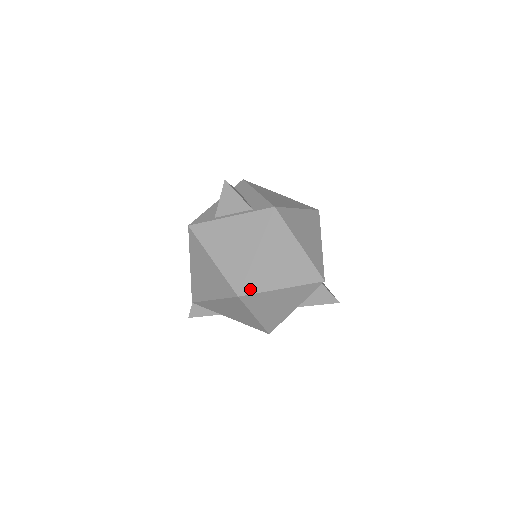
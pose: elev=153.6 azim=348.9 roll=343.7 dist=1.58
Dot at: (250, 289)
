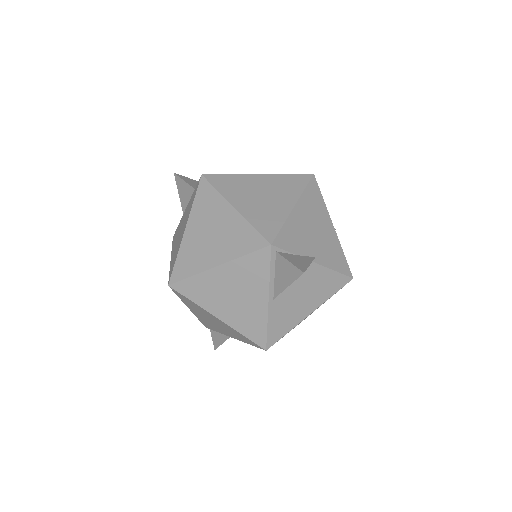
Dot at: (180, 274)
